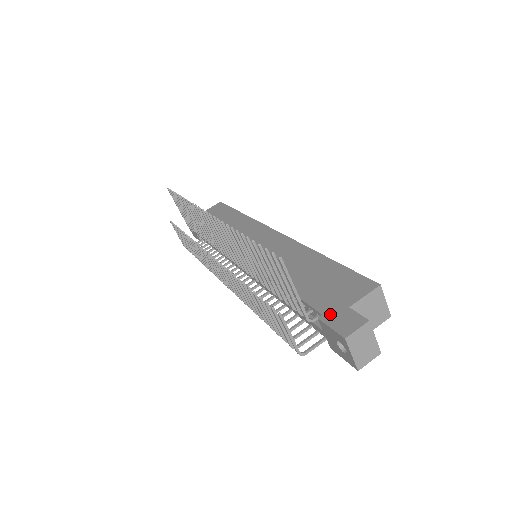
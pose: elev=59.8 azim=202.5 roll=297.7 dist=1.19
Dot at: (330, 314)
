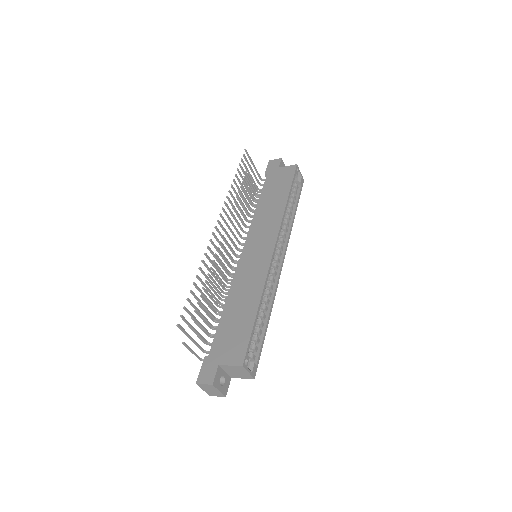
Dot at: (210, 360)
